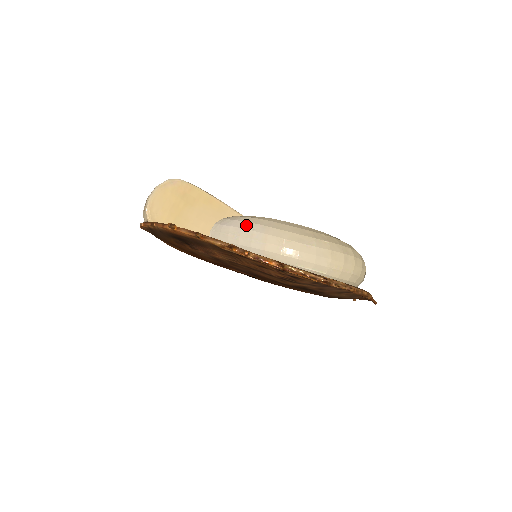
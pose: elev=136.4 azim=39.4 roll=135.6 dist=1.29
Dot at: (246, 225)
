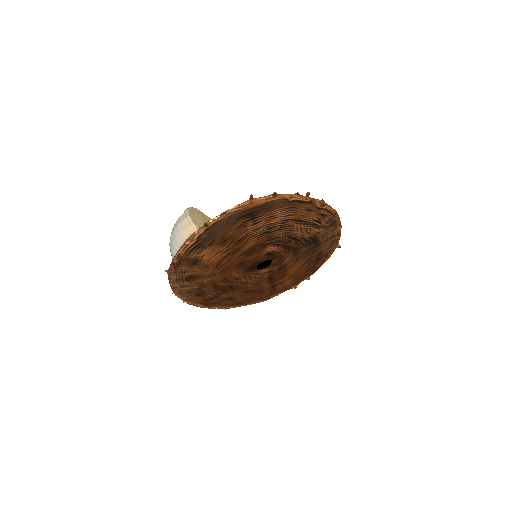
Dot at: occluded
